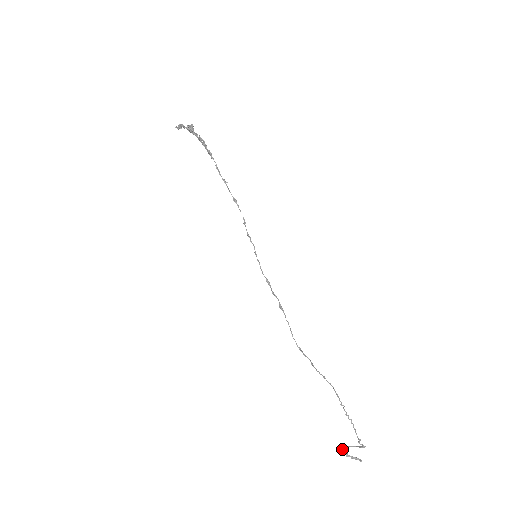
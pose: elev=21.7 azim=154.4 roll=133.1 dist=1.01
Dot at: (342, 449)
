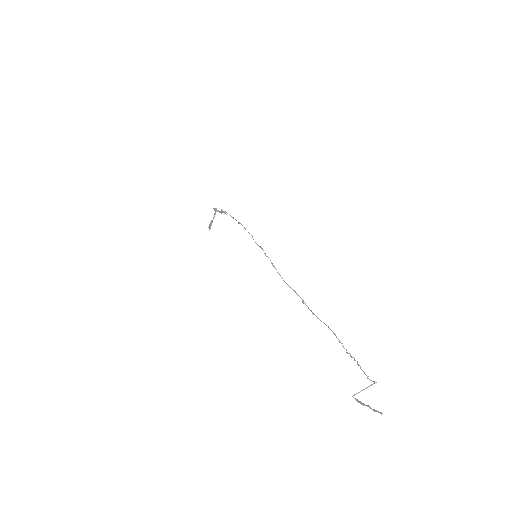
Dot at: (356, 399)
